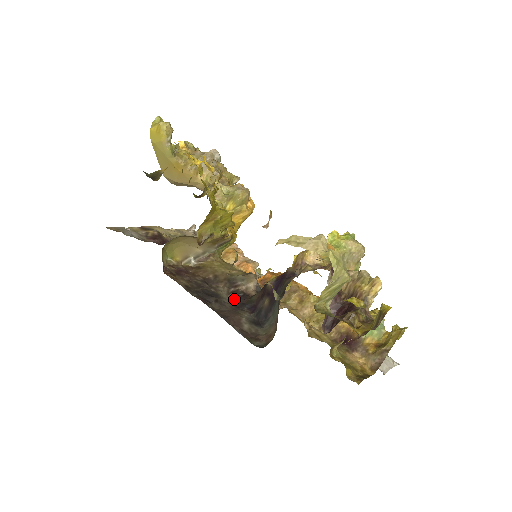
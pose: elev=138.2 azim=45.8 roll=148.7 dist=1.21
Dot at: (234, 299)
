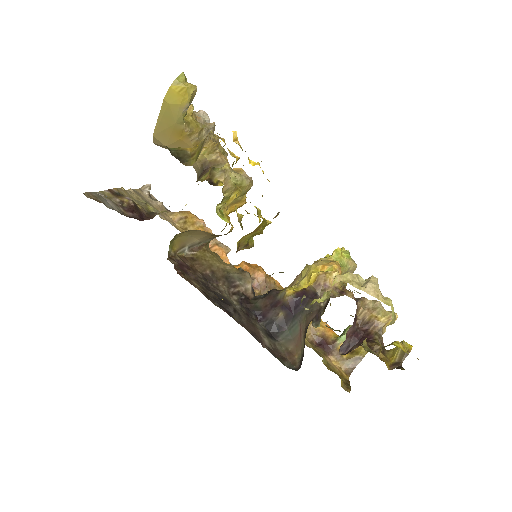
Dot at: (239, 303)
